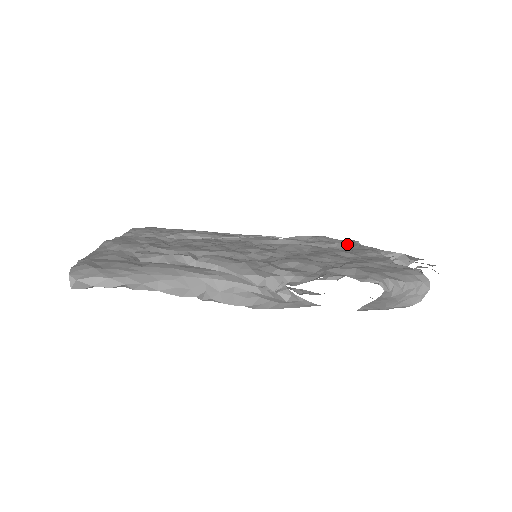
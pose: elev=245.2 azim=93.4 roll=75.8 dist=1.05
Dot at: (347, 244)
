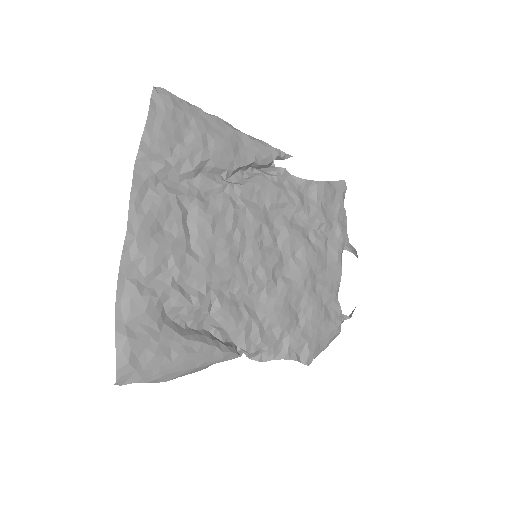
Dot at: (334, 206)
